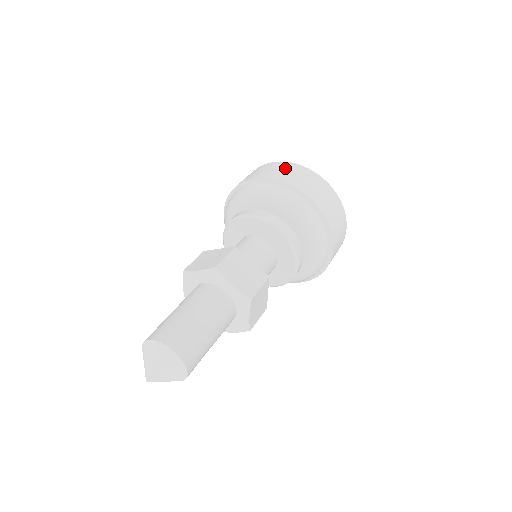
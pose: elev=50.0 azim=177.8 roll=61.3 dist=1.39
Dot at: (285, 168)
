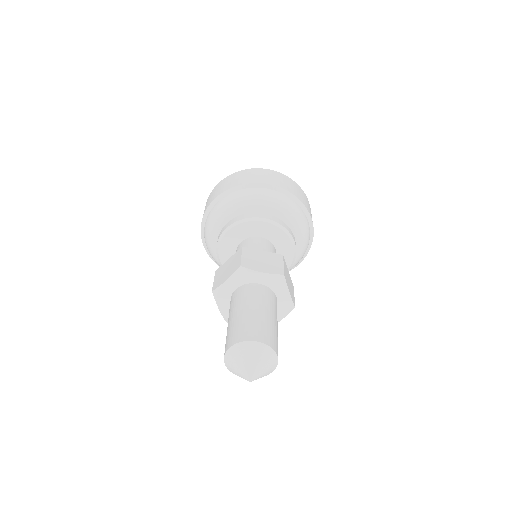
Dot at: (293, 184)
